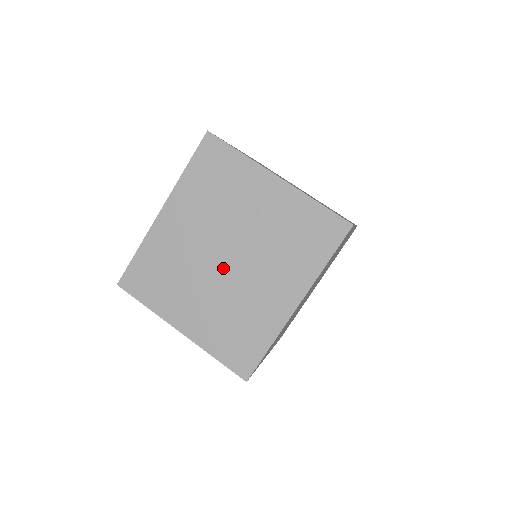
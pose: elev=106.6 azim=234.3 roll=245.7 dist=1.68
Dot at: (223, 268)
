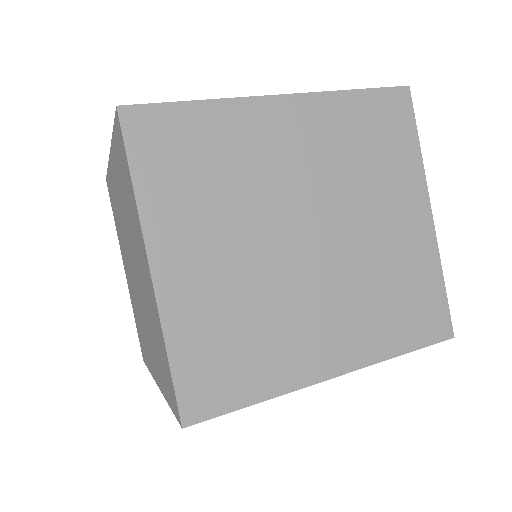
Dot at: (292, 246)
